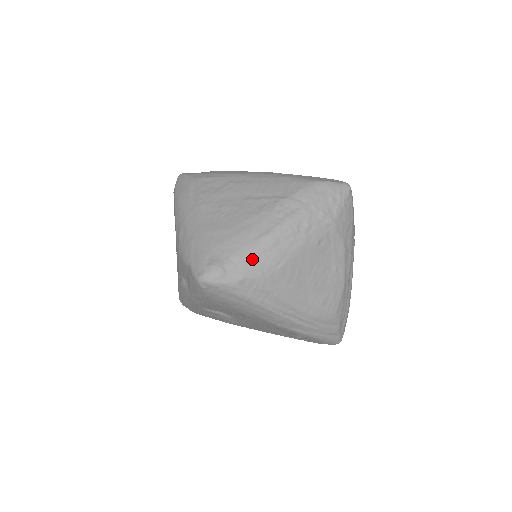
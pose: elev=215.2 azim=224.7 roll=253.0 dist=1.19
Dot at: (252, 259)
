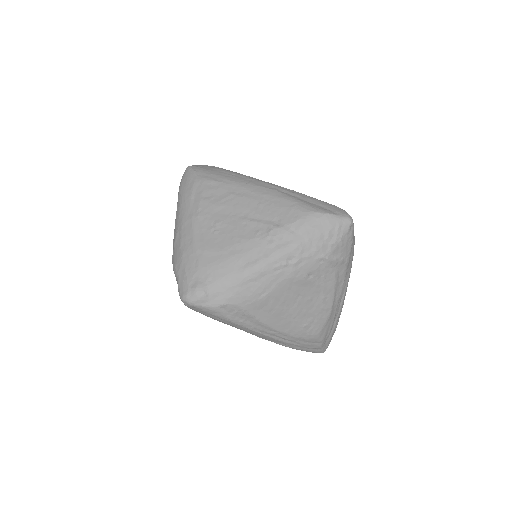
Dot at: (236, 287)
